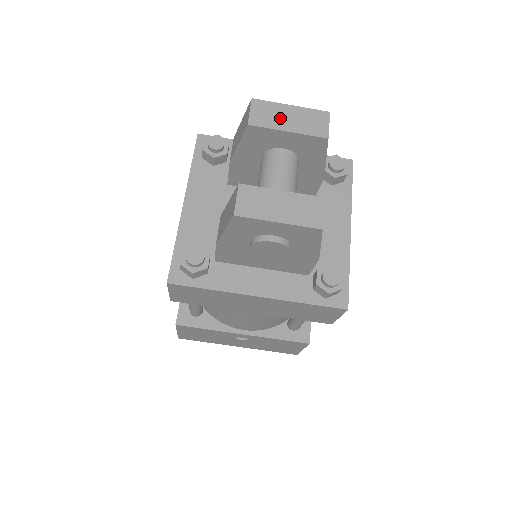
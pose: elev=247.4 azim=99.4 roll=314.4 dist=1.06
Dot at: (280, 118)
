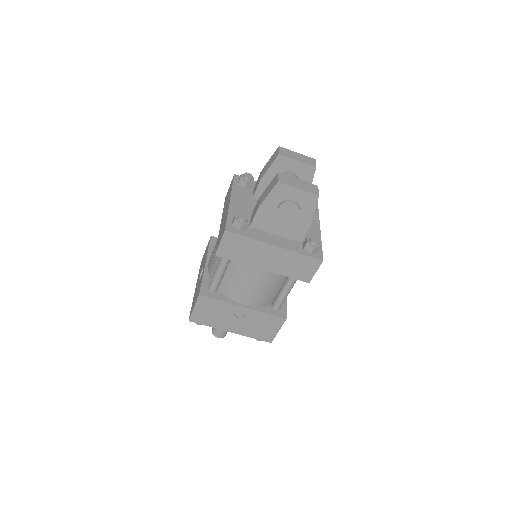
Dot at: (293, 156)
